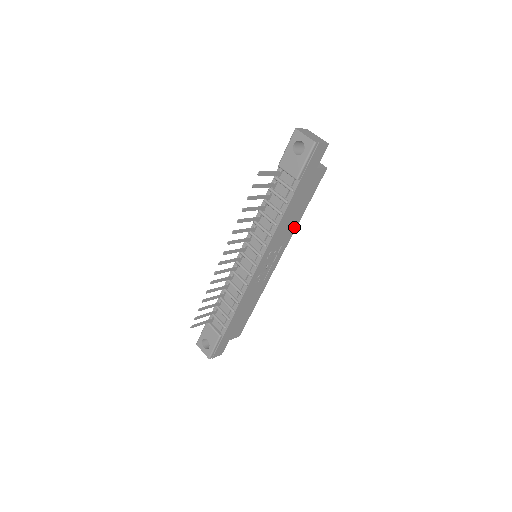
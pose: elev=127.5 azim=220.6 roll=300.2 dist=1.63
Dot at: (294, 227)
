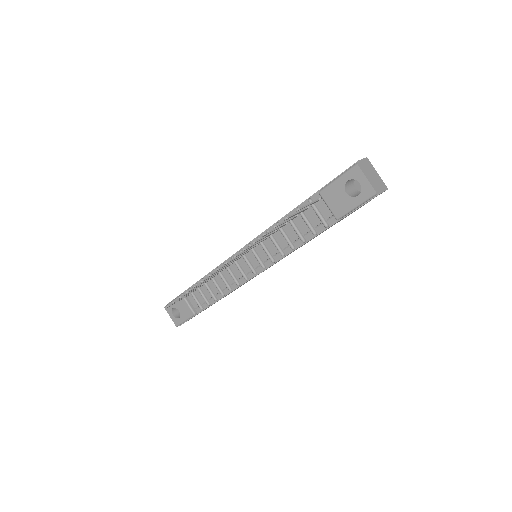
Dot at: occluded
